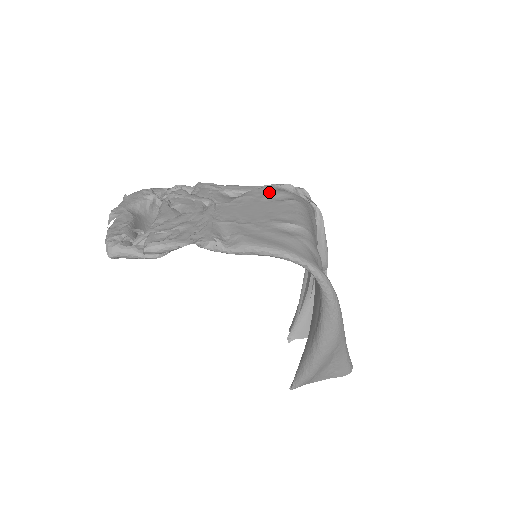
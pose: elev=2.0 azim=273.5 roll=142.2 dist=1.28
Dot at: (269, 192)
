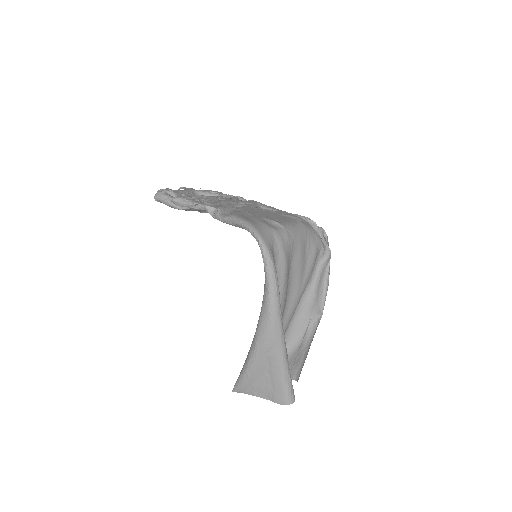
Dot at: (290, 214)
